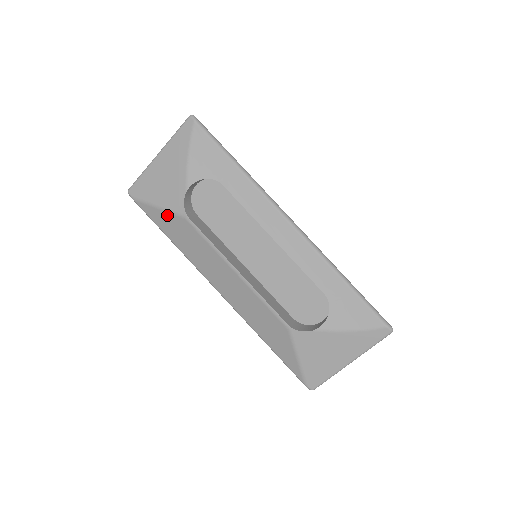
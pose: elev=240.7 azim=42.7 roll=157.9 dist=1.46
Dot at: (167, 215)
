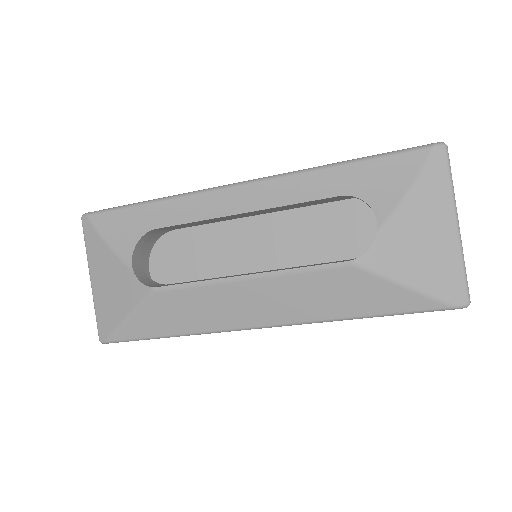
Dot at: (142, 313)
